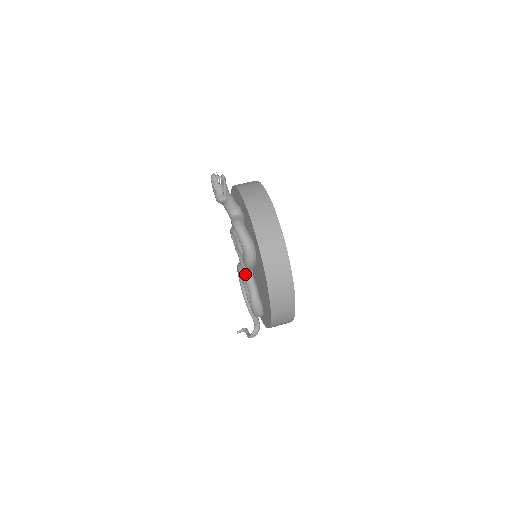
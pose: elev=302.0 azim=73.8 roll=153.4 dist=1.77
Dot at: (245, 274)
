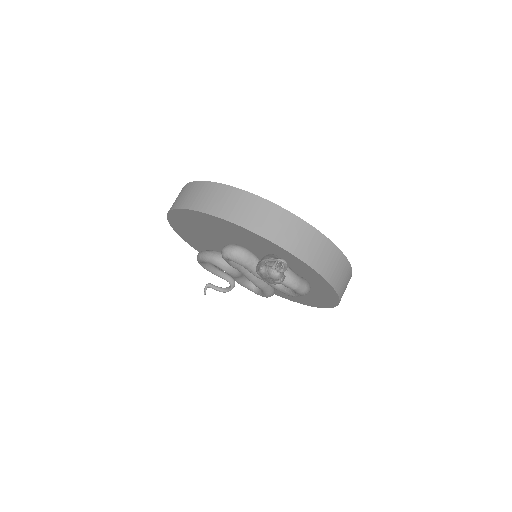
Dot at: (260, 284)
